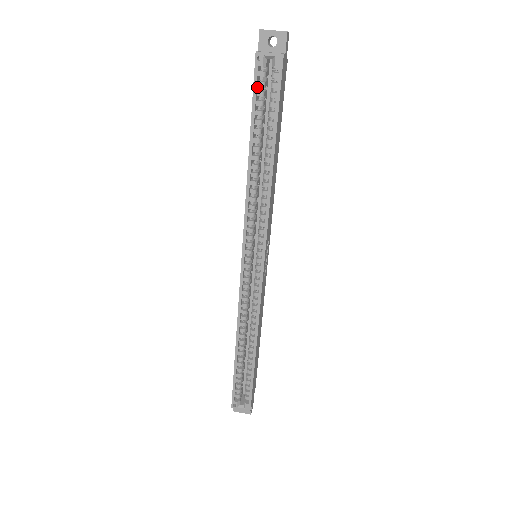
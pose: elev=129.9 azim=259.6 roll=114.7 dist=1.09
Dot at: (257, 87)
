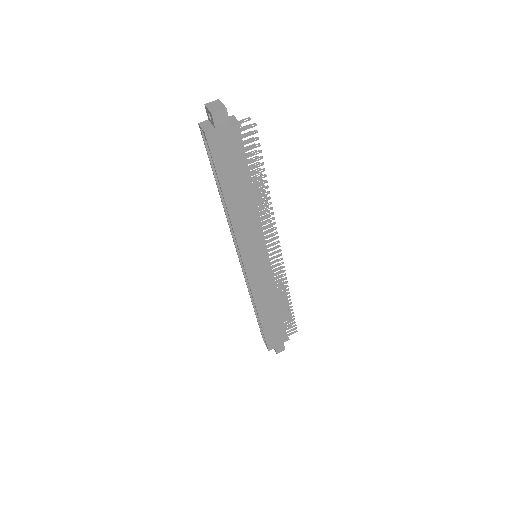
Dot at: occluded
